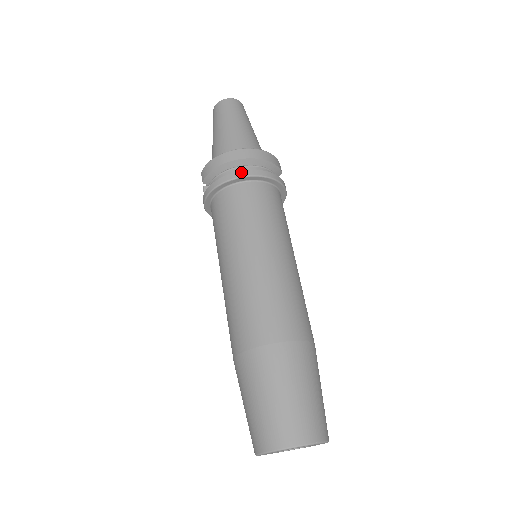
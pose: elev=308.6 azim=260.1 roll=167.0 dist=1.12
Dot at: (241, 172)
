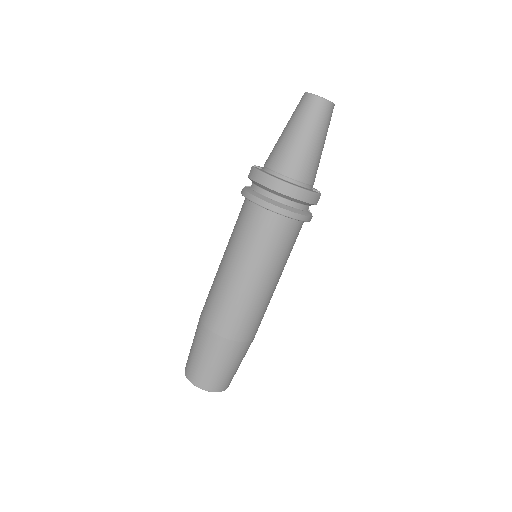
Dot at: (272, 205)
